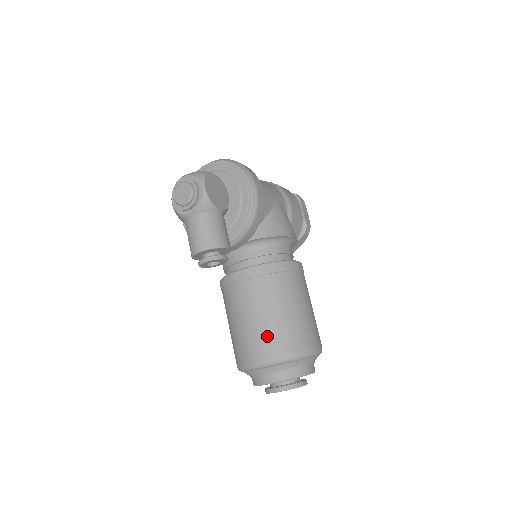
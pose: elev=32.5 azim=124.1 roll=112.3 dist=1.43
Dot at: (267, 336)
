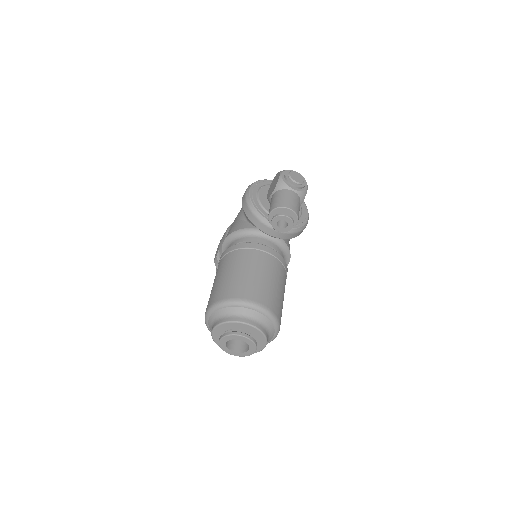
Dot at: (272, 294)
